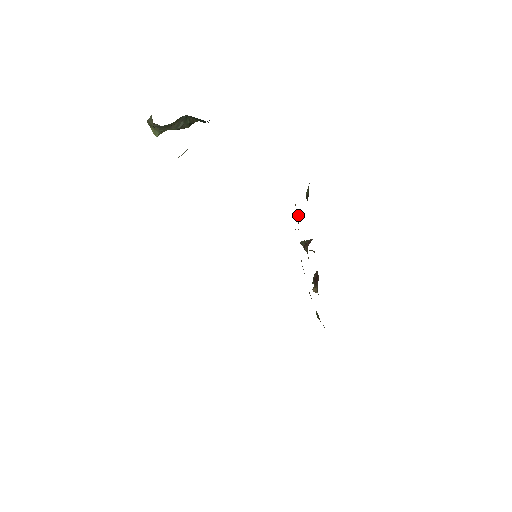
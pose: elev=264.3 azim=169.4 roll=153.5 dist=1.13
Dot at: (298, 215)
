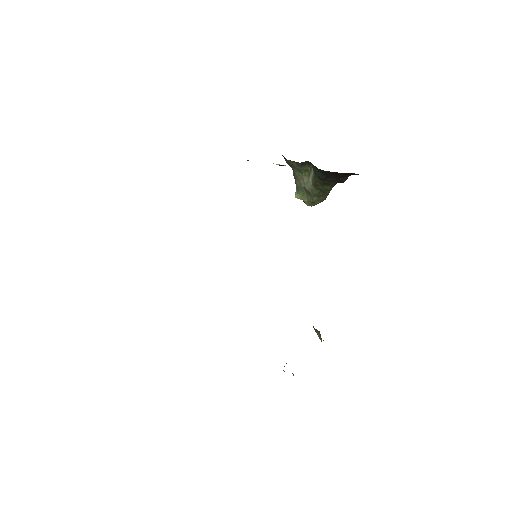
Dot at: occluded
